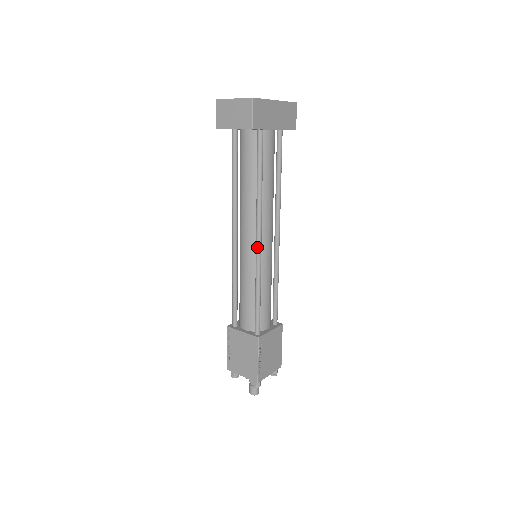
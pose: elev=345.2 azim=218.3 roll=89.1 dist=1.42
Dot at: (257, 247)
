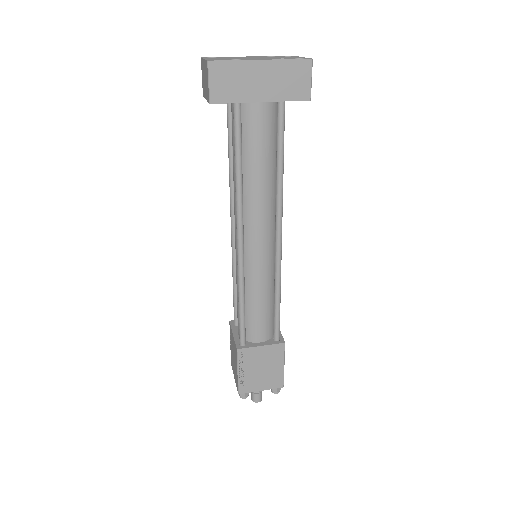
Dot at: (237, 249)
